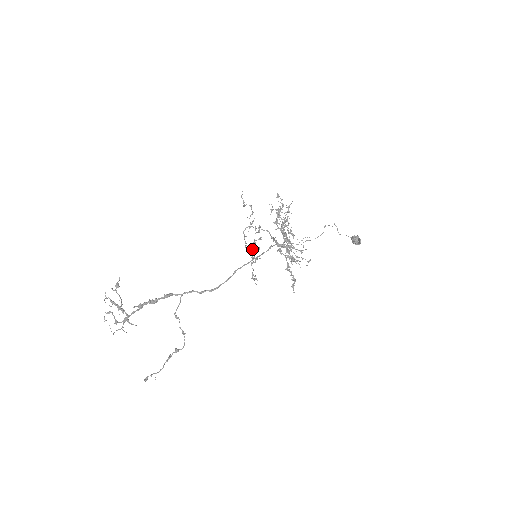
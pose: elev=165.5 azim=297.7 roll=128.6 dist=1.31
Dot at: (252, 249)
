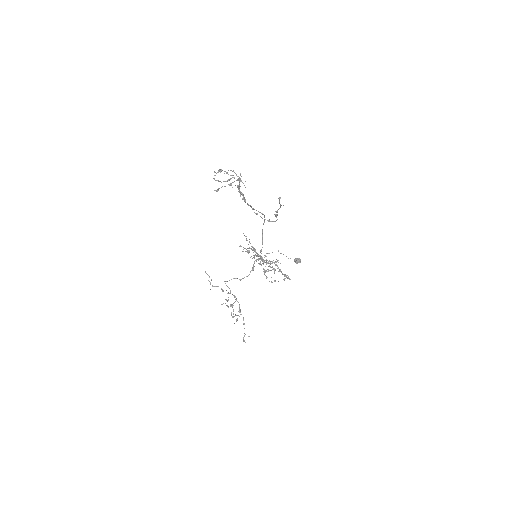
Dot at: (233, 303)
